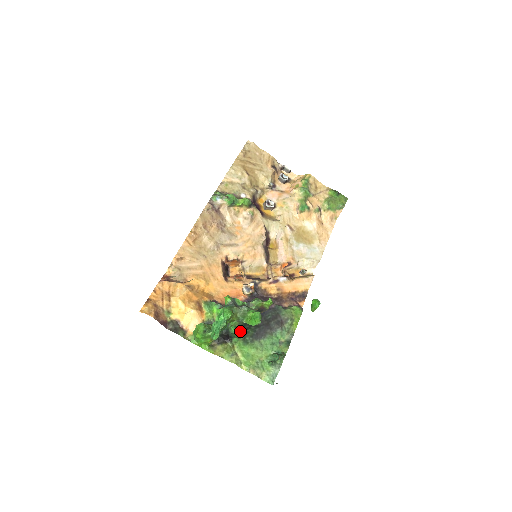
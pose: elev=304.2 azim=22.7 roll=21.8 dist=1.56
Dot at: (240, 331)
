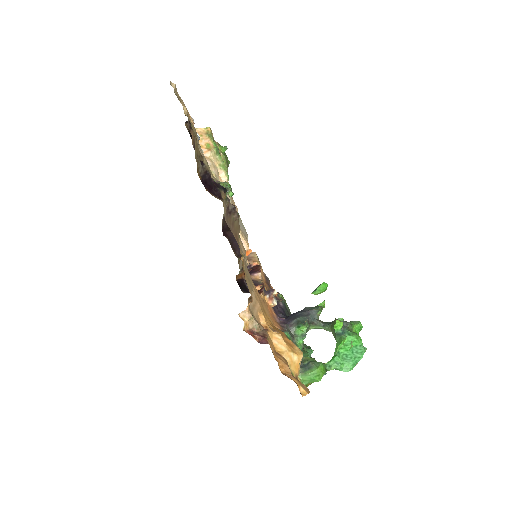
Dot at: occluded
